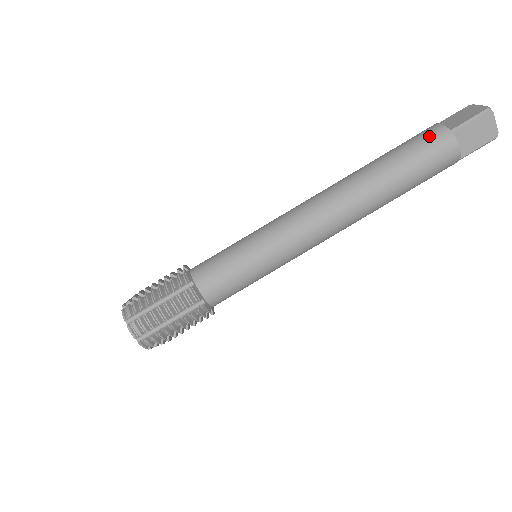
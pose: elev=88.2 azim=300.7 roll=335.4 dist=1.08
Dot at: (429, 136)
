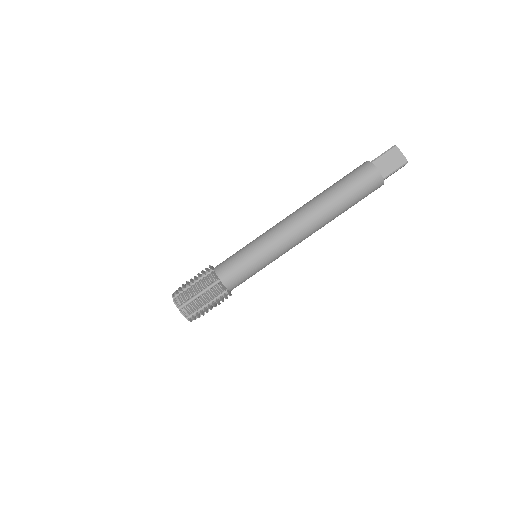
Dot at: (358, 168)
